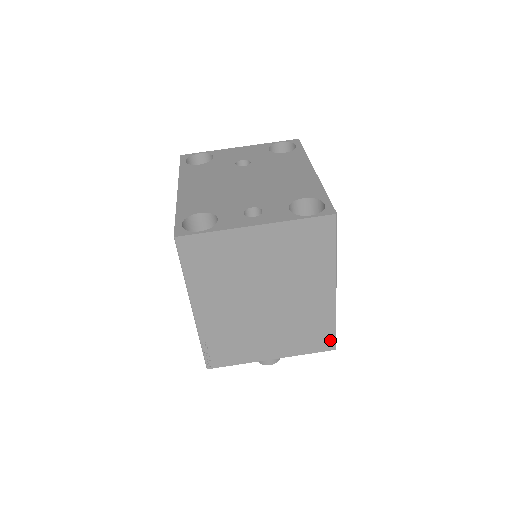
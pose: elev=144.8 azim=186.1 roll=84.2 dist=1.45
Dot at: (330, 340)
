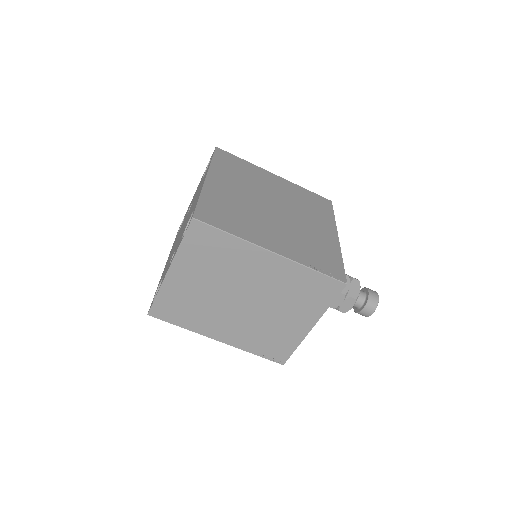
Dot at: (330, 283)
